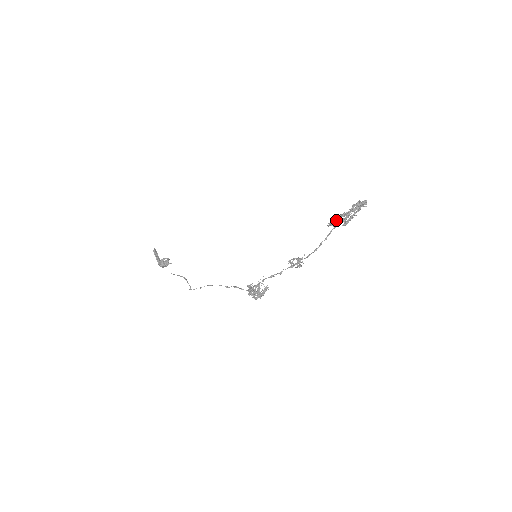
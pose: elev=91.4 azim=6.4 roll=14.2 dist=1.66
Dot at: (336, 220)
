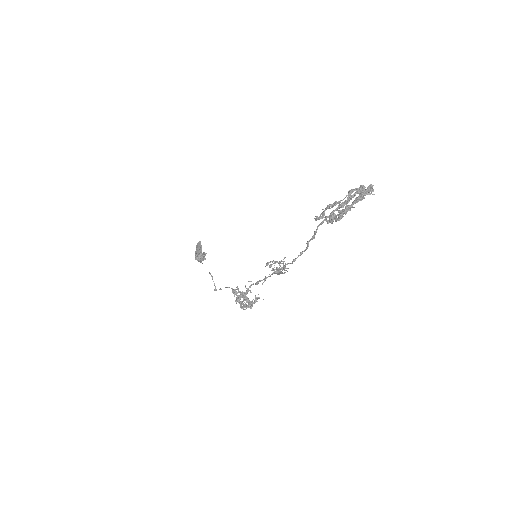
Dot at: (323, 211)
